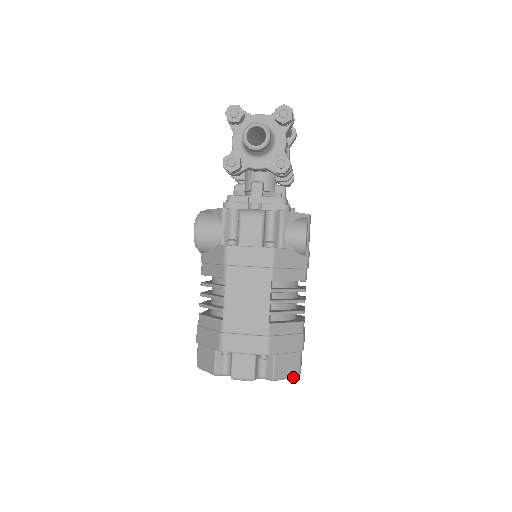
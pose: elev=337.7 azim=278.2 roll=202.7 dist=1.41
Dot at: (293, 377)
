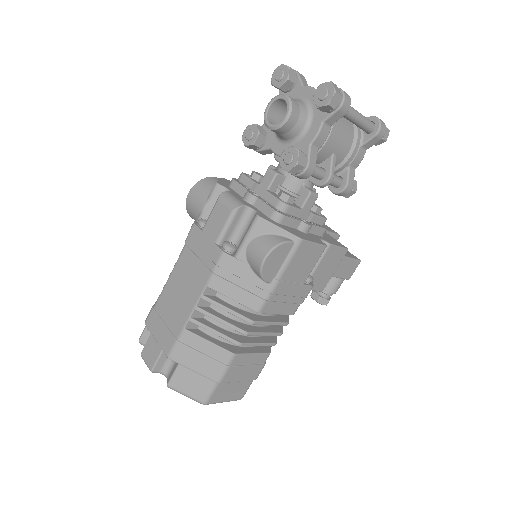
Dot at: (196, 400)
